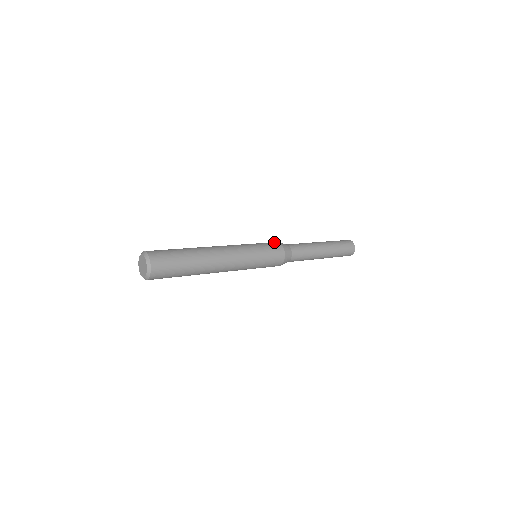
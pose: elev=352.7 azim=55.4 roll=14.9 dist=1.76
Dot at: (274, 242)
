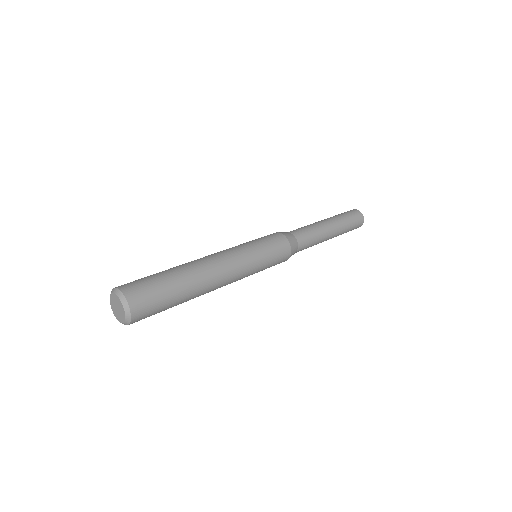
Dot at: occluded
